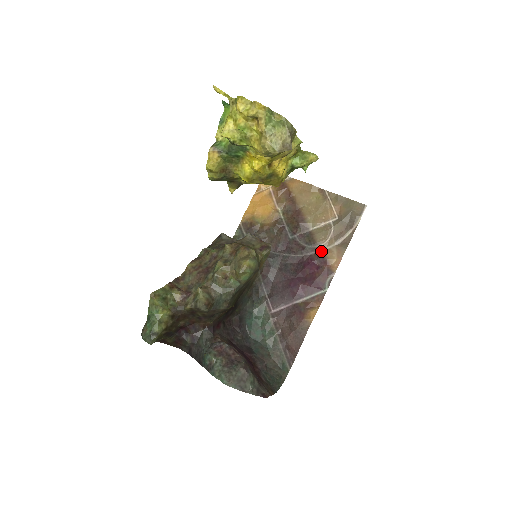
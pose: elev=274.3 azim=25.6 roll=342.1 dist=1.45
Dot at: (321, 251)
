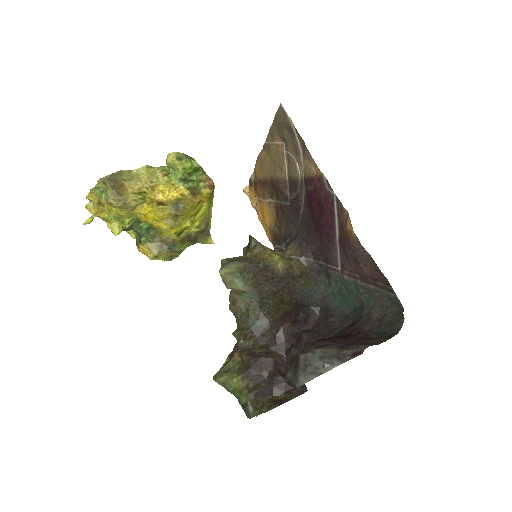
Dot at: (304, 178)
